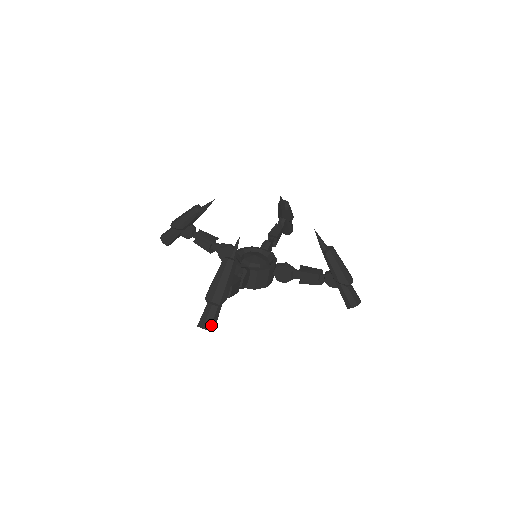
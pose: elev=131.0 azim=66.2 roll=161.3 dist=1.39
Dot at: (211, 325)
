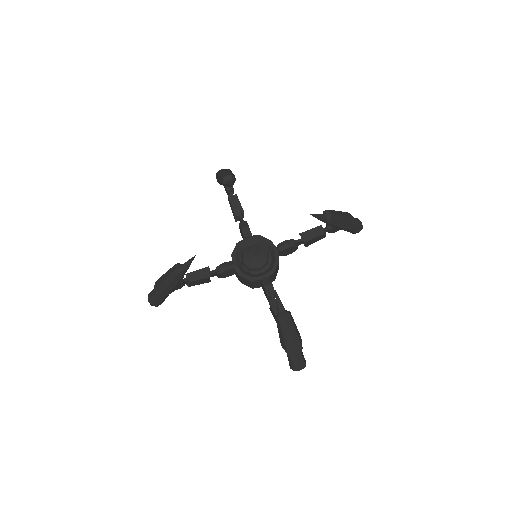
Dot at: (304, 363)
